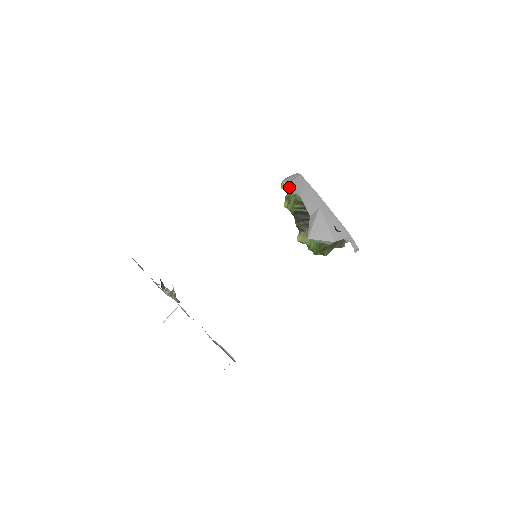
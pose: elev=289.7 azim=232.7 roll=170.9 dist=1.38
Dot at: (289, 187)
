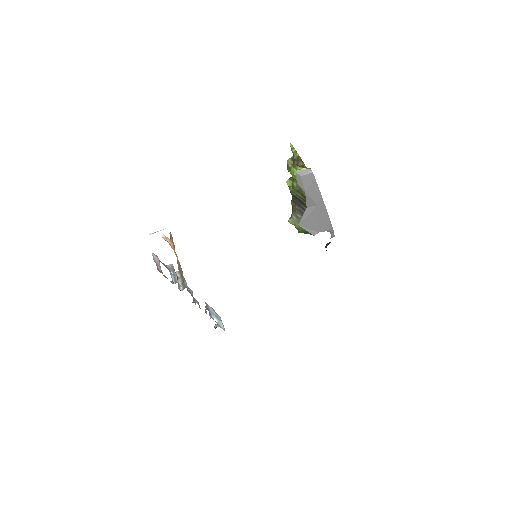
Dot at: (298, 180)
